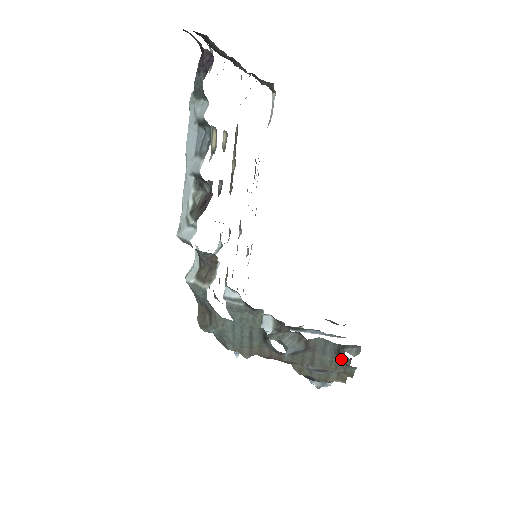
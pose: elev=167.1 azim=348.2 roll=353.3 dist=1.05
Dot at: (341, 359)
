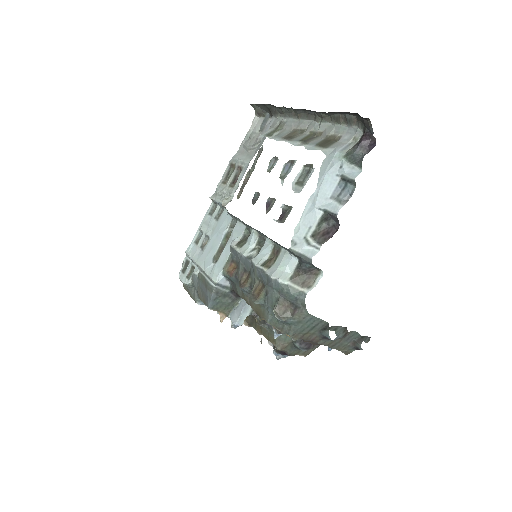
Dot at: (358, 344)
